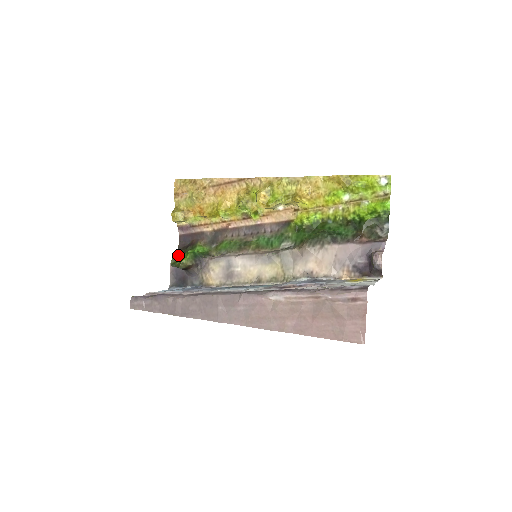
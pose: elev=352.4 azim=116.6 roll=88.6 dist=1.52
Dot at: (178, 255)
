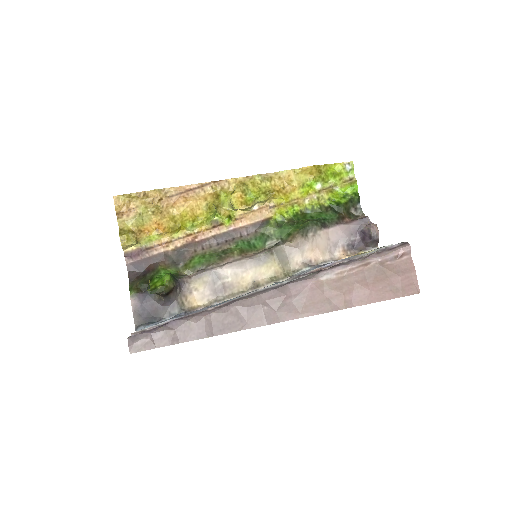
Dot at: (138, 286)
